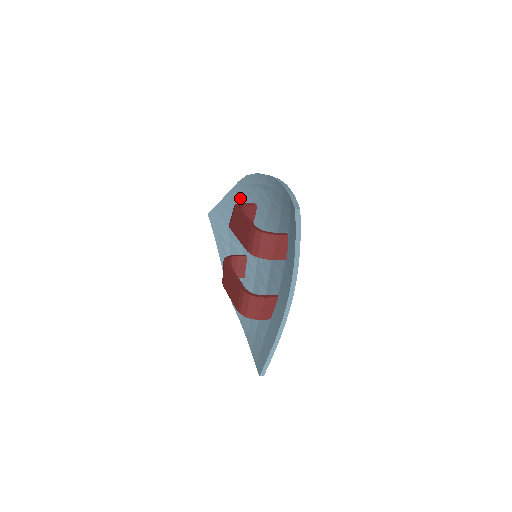
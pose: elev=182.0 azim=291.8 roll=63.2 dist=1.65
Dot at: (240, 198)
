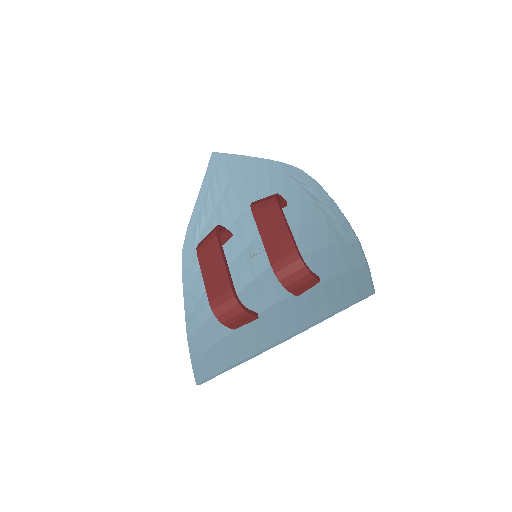
Dot at: (270, 177)
